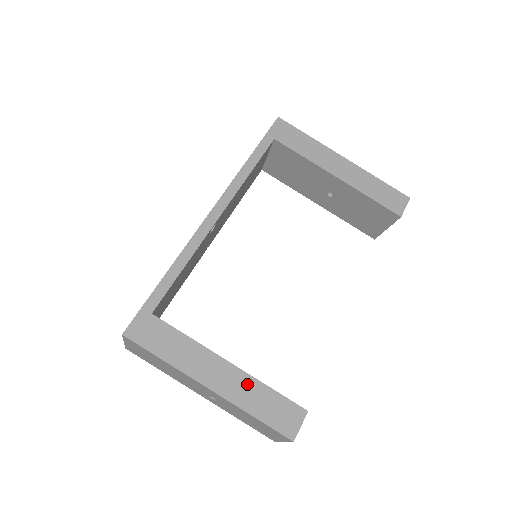
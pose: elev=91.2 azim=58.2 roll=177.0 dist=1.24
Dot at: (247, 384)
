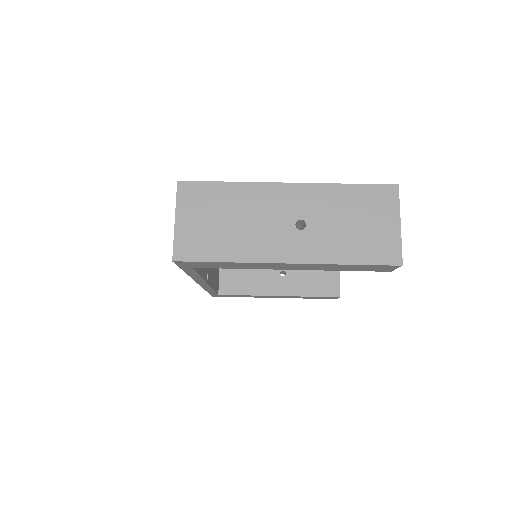
Dot at: occluded
